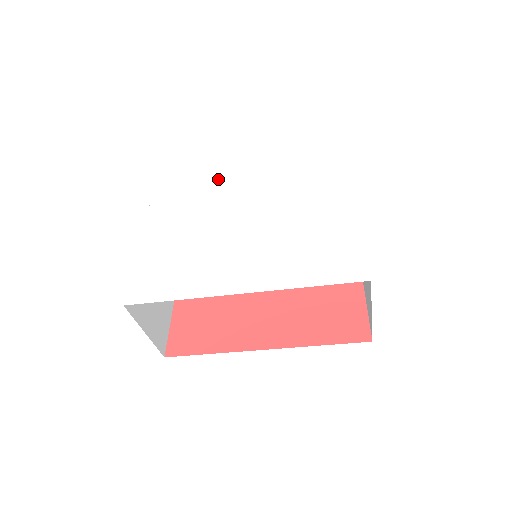
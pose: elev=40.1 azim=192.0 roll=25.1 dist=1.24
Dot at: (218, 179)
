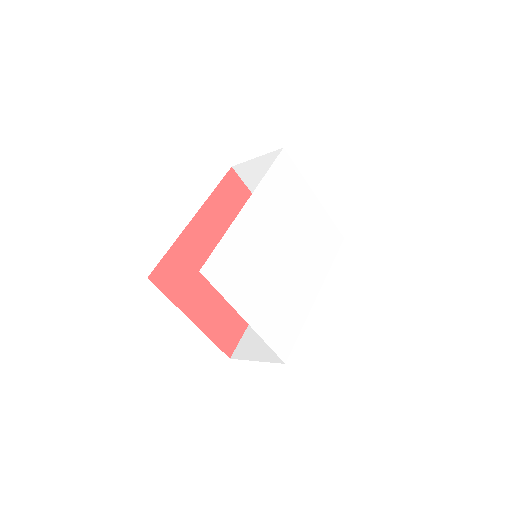
Dot at: (239, 229)
